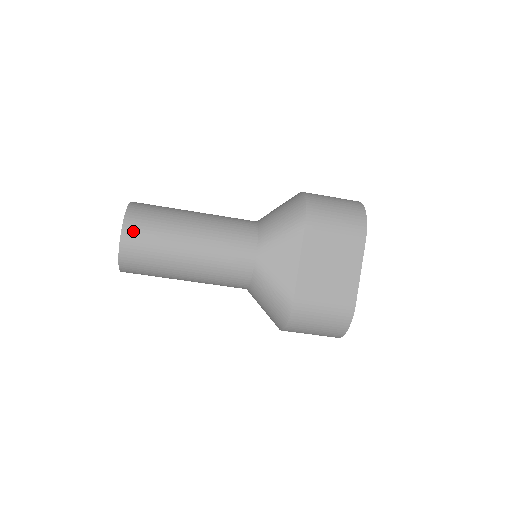
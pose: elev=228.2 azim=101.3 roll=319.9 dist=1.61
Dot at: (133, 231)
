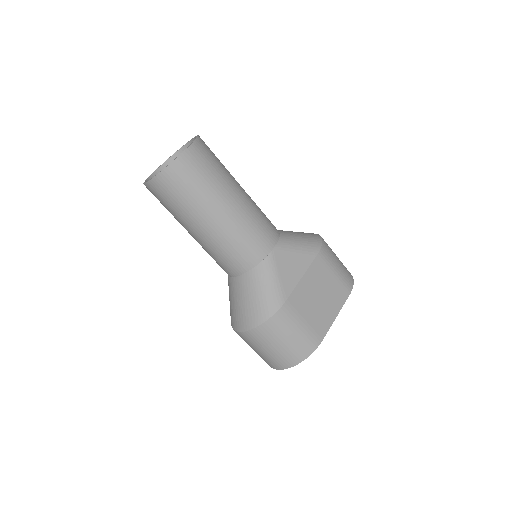
Dot at: (199, 153)
